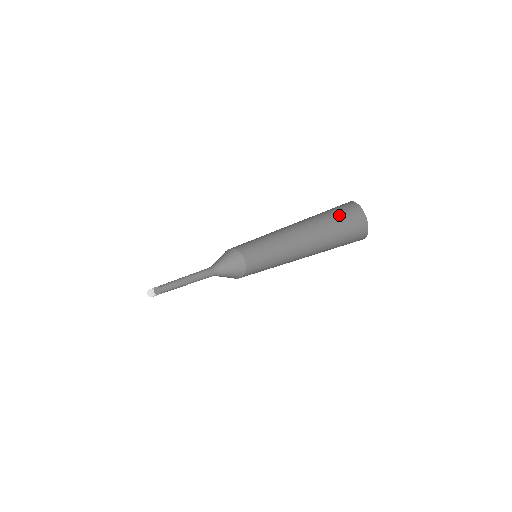
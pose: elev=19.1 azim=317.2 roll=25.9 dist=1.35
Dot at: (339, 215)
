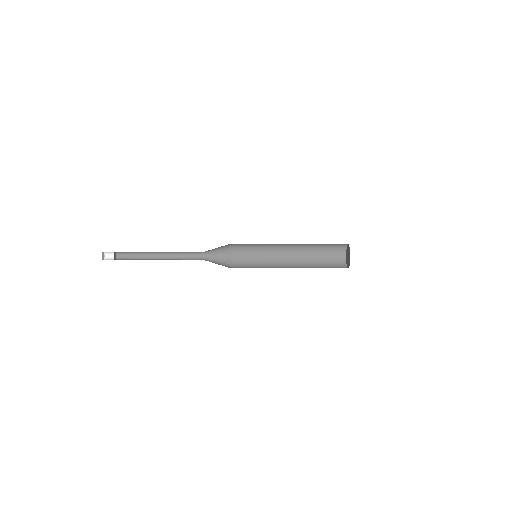
Dot at: occluded
